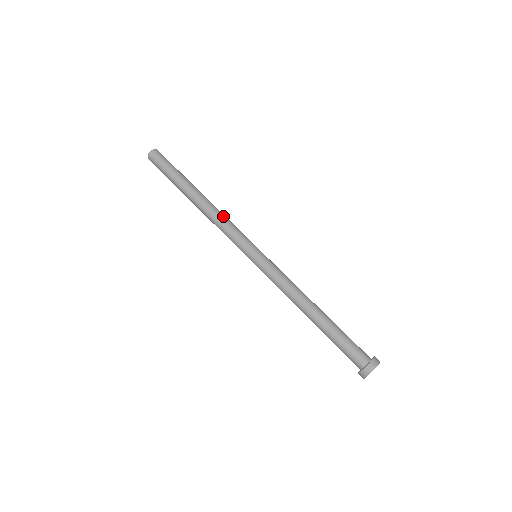
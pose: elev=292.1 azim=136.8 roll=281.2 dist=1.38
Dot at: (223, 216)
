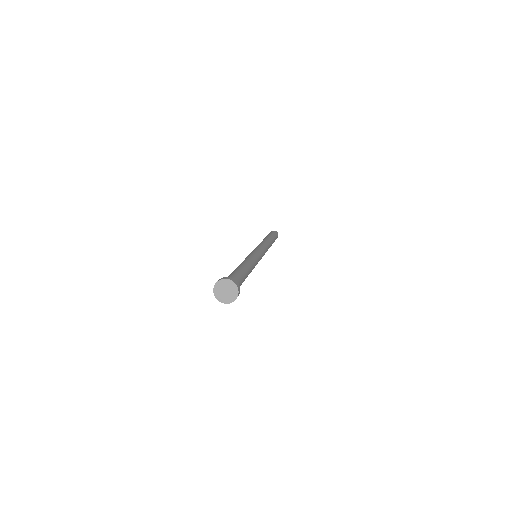
Dot at: (268, 248)
